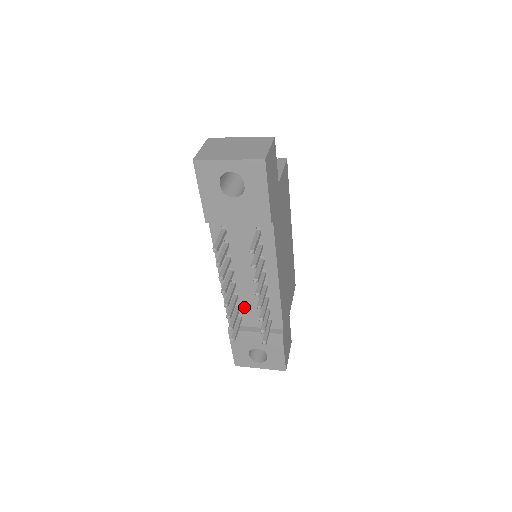
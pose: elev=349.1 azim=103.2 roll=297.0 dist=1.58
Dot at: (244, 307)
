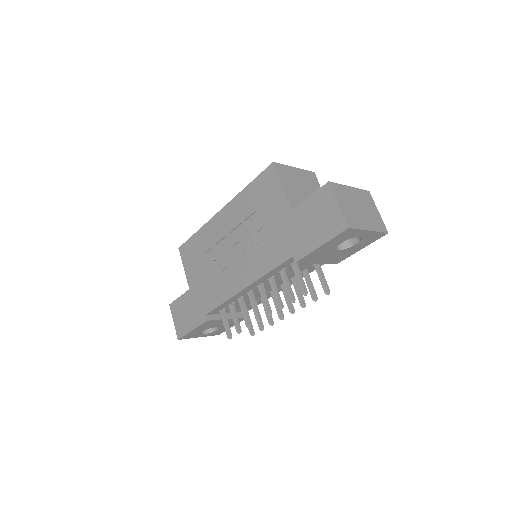
Dot at: (236, 303)
